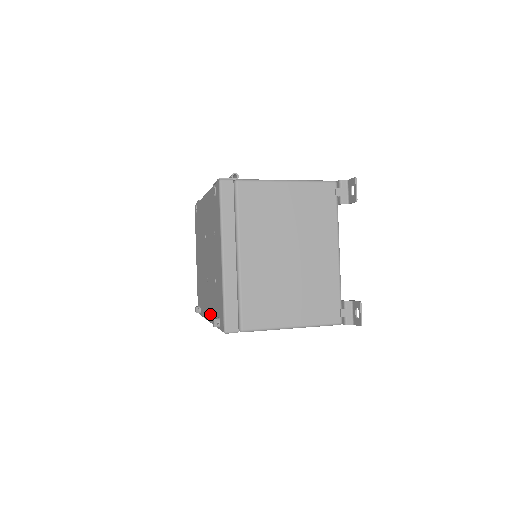
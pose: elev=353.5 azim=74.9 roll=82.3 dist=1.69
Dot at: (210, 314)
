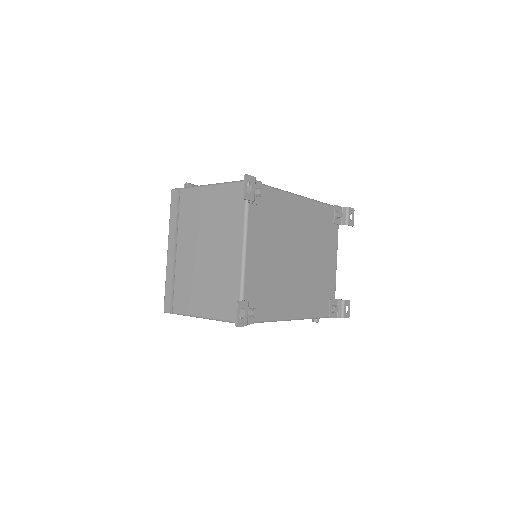
Dot at: occluded
